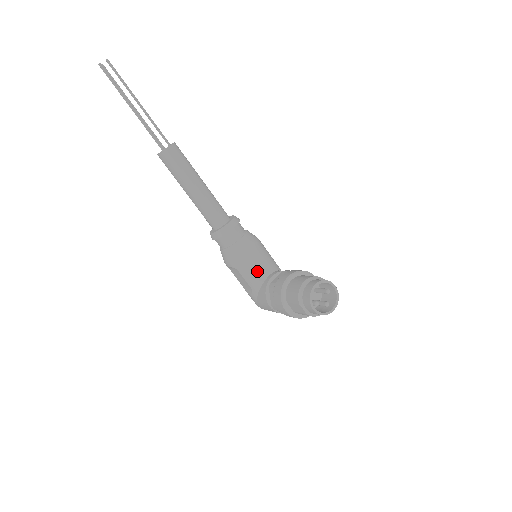
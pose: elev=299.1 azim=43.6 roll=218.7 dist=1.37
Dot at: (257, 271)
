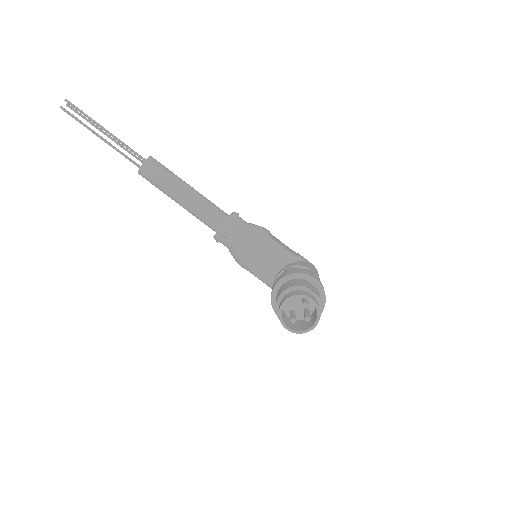
Dot at: (263, 270)
